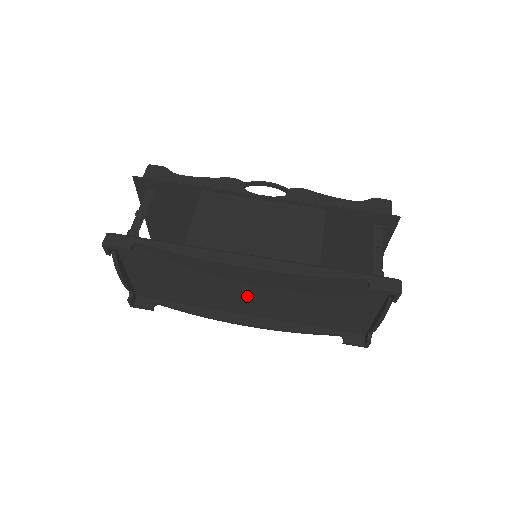
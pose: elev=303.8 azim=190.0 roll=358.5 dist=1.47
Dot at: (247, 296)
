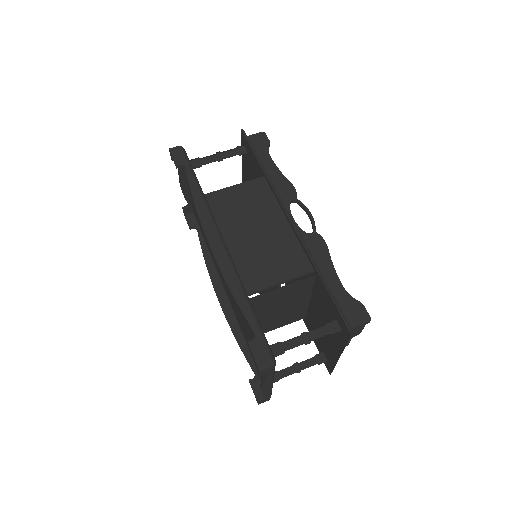
Dot at: occluded
